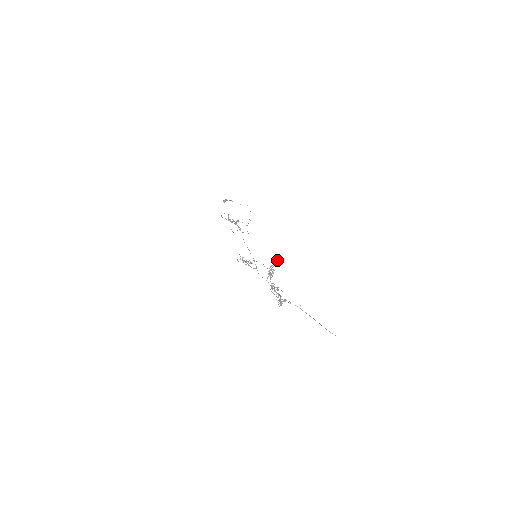
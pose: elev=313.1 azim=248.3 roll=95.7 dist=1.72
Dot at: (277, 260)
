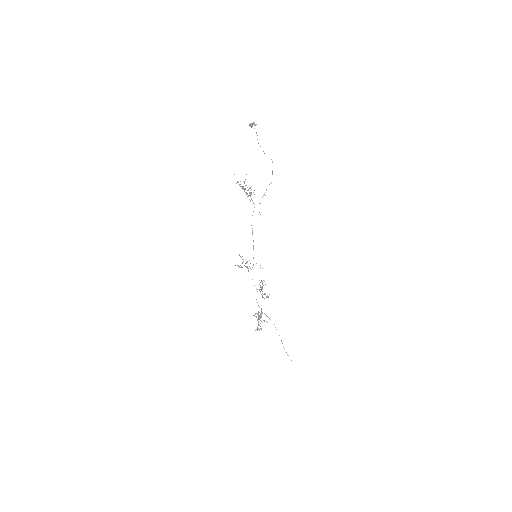
Dot at: (268, 297)
